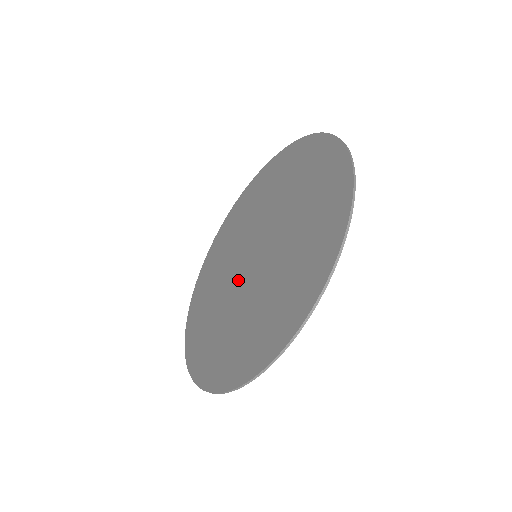
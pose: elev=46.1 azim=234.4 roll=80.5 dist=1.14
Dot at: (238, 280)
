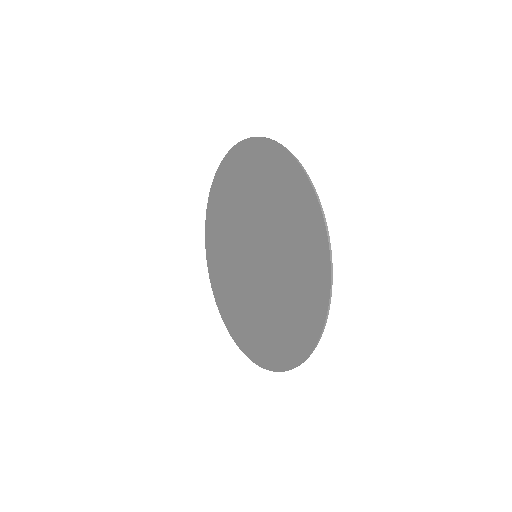
Dot at: (247, 274)
